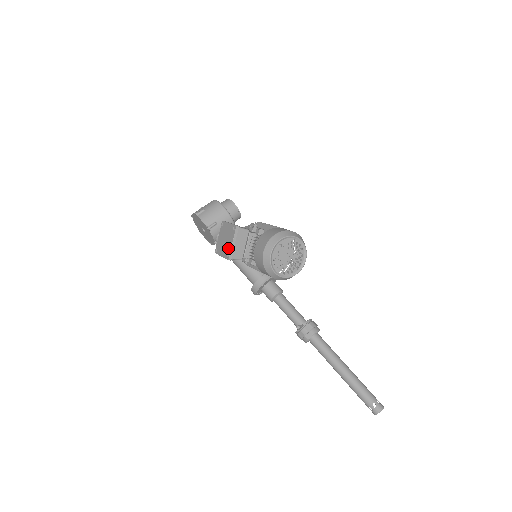
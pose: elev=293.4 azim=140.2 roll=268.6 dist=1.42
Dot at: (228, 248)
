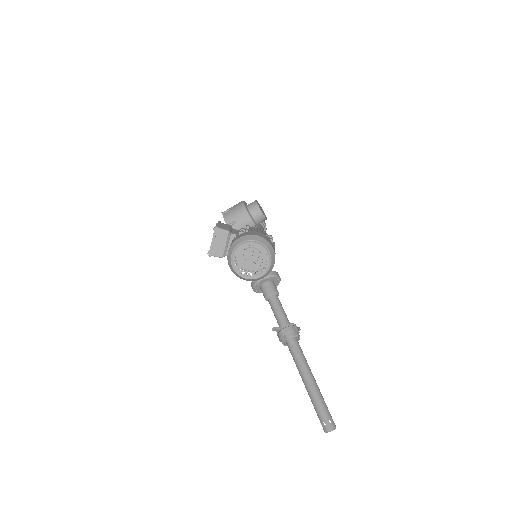
Dot at: (210, 246)
